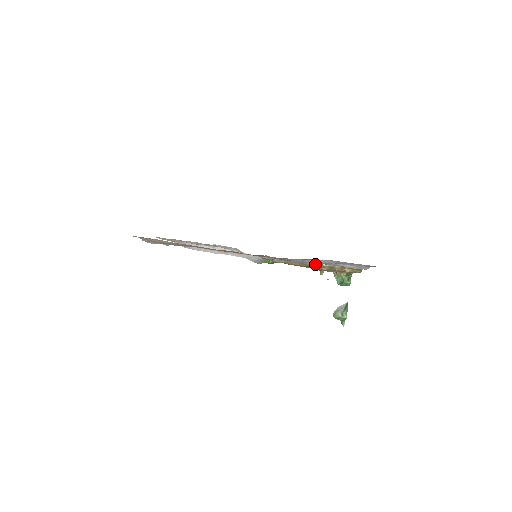
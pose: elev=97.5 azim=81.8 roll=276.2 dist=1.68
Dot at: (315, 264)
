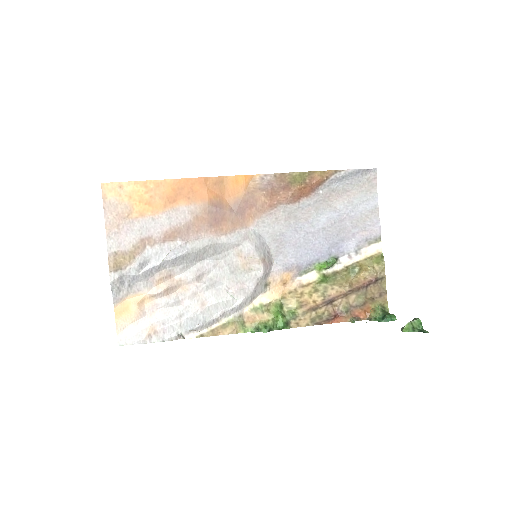
Dot at: (329, 260)
